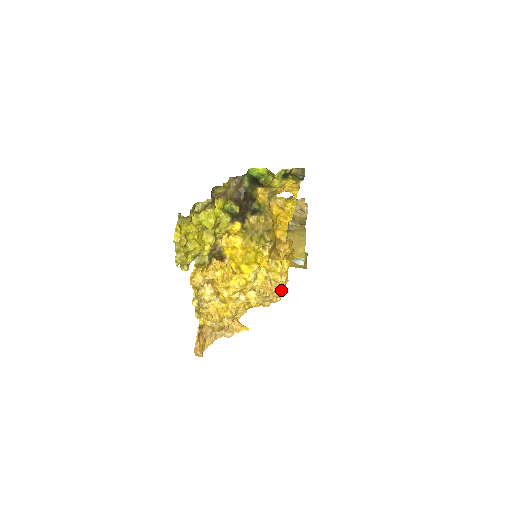
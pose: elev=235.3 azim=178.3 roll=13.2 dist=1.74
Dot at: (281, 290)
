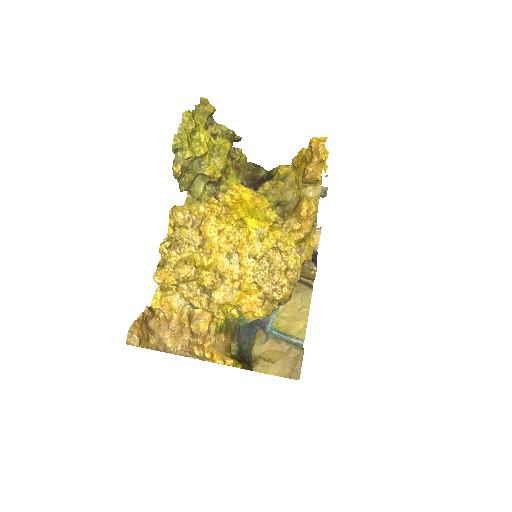
Dot at: (289, 280)
